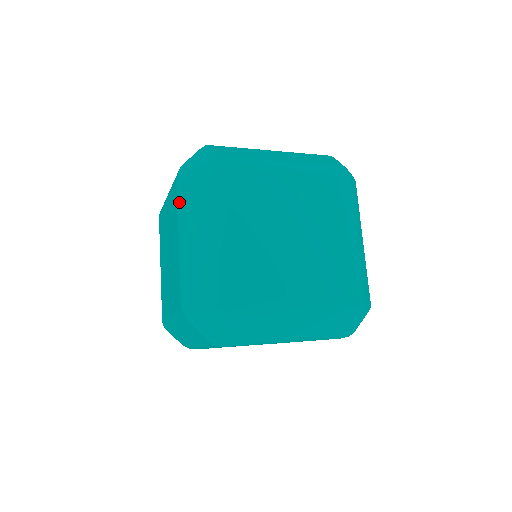
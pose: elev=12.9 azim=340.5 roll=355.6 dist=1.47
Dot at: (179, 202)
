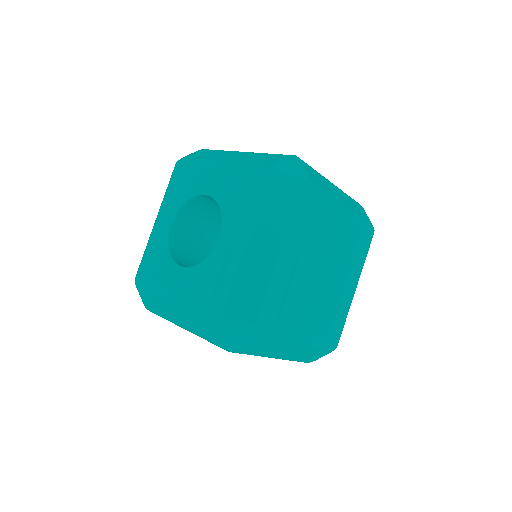
Dot at: occluded
